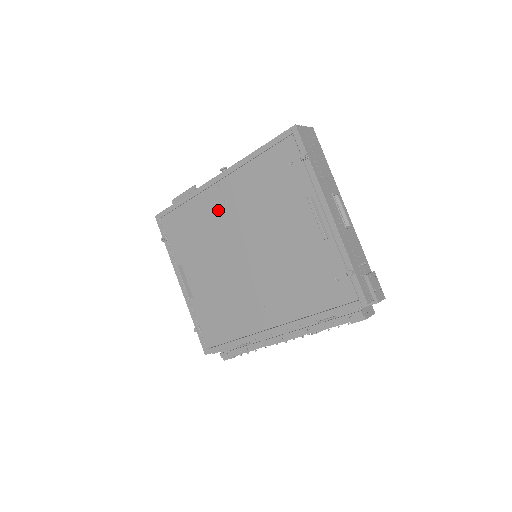
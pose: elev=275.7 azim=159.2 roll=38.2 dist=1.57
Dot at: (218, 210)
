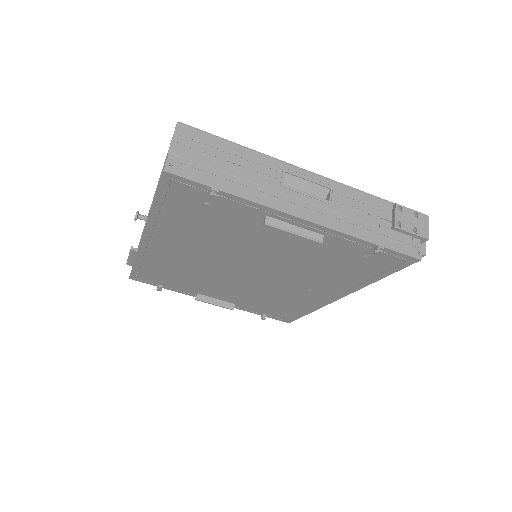
Dot at: (179, 257)
